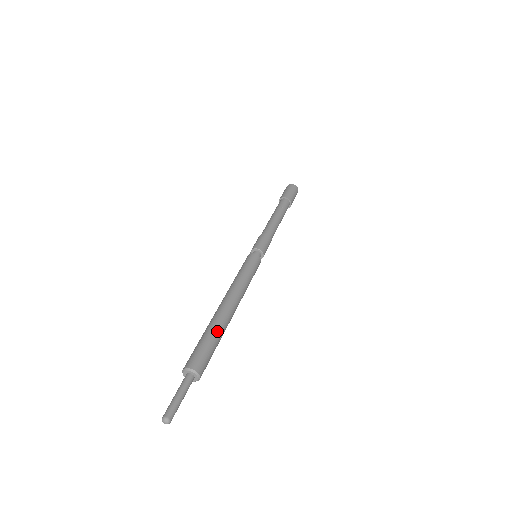
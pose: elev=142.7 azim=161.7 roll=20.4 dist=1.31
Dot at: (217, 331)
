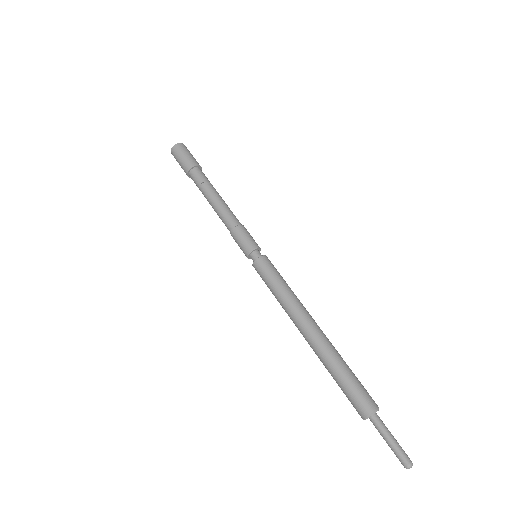
Dot at: (336, 363)
